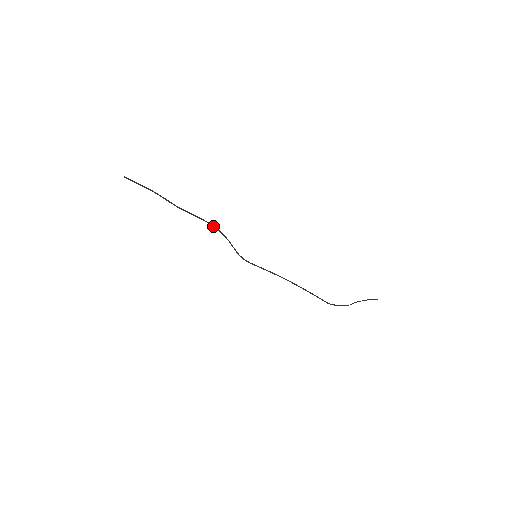
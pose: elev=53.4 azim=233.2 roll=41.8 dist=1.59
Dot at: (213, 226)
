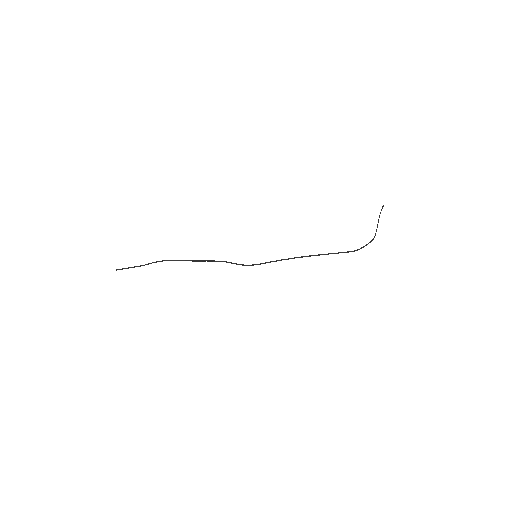
Dot at: occluded
